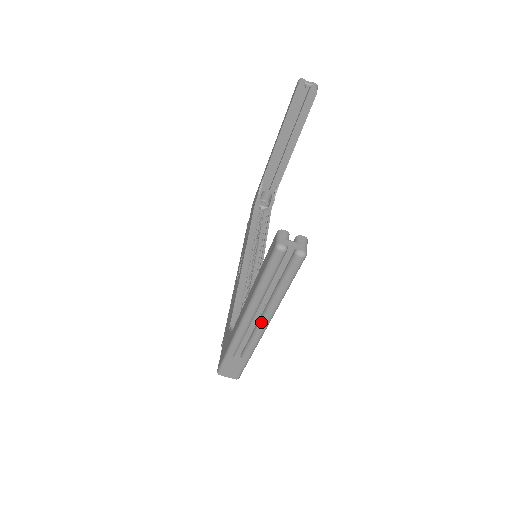
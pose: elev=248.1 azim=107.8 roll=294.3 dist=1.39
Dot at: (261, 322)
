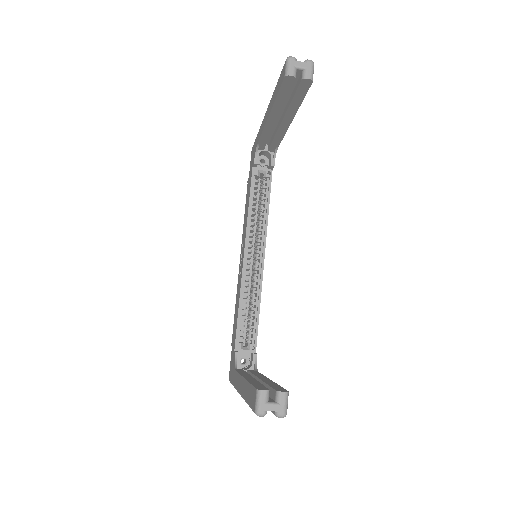
Dot at: occluded
